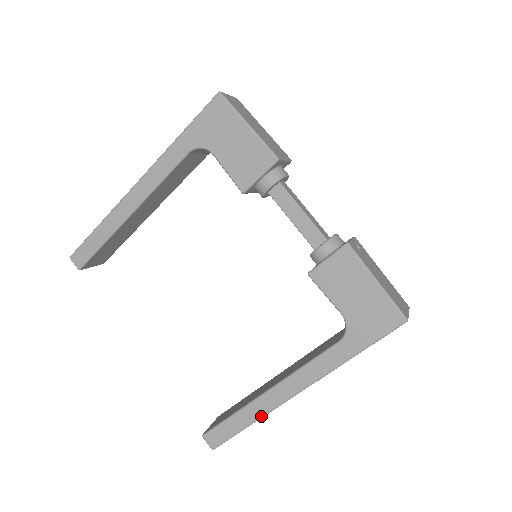
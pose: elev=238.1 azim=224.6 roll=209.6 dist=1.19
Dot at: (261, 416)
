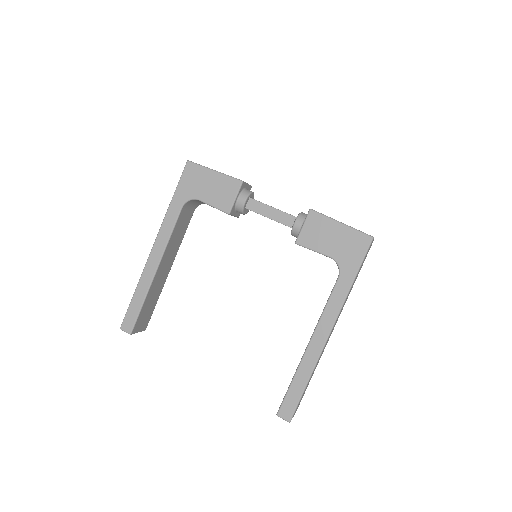
Dot at: (313, 368)
